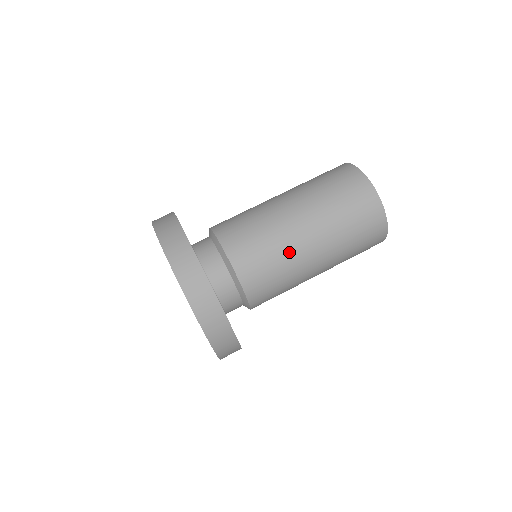
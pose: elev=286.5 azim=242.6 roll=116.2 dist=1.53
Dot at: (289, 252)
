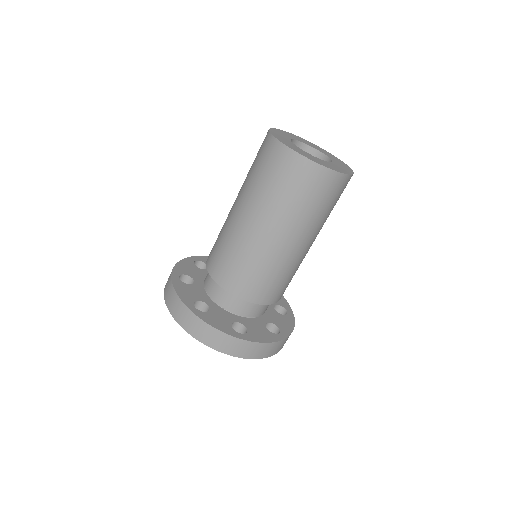
Dot at: (278, 262)
